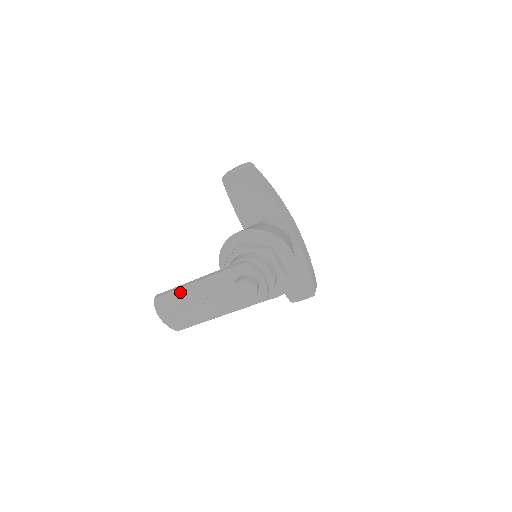
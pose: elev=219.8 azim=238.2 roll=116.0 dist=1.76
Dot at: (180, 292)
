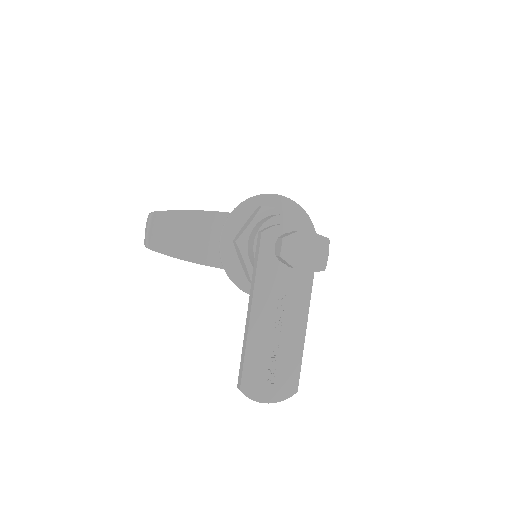
Dot at: (251, 346)
